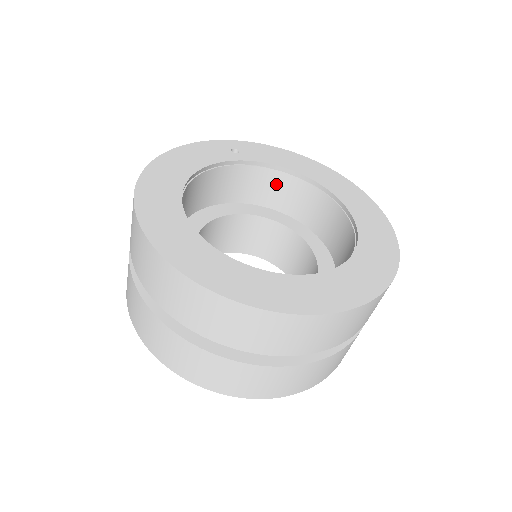
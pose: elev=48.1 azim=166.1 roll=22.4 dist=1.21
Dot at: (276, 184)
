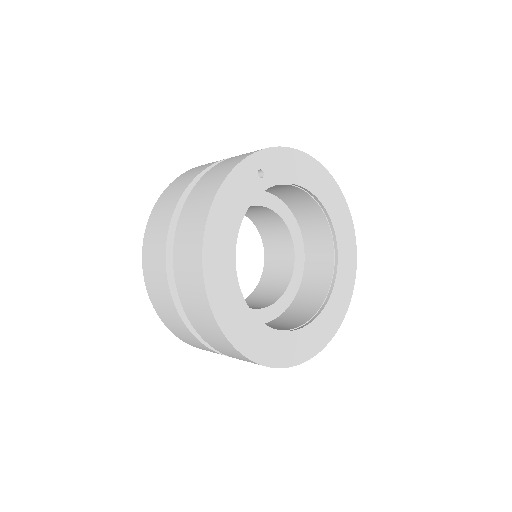
Dot at: (280, 187)
